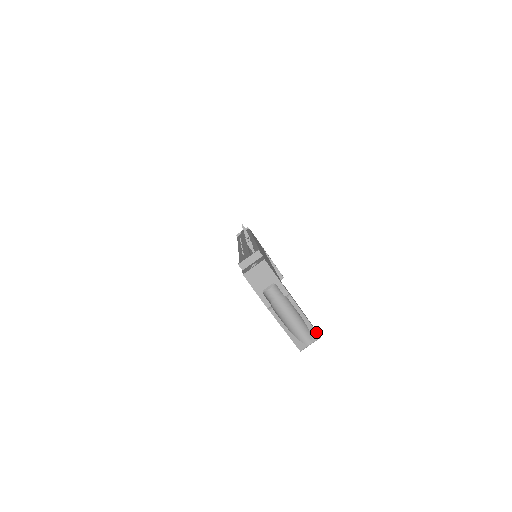
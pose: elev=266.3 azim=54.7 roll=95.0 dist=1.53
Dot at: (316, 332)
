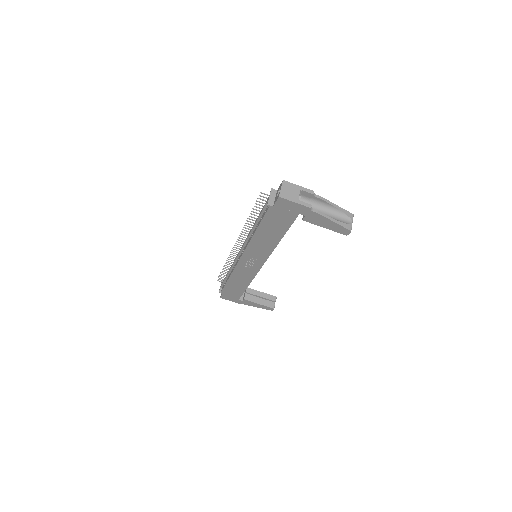
Dot at: (348, 212)
